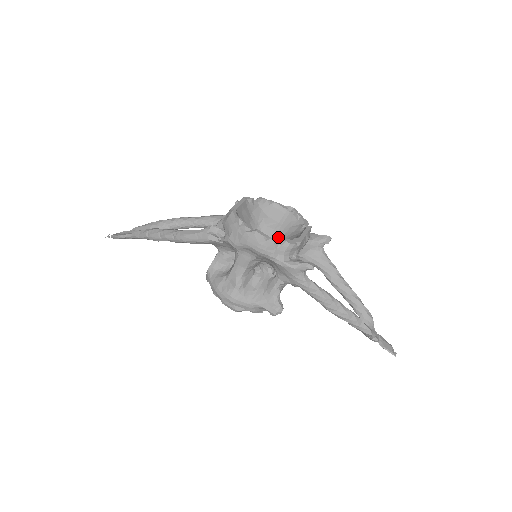
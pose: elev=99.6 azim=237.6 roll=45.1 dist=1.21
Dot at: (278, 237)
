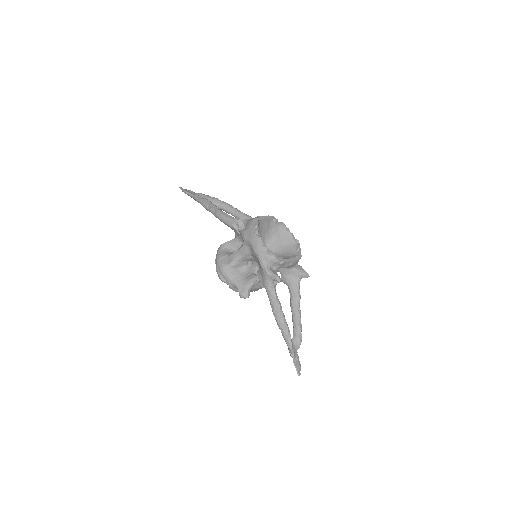
Dot at: (277, 253)
